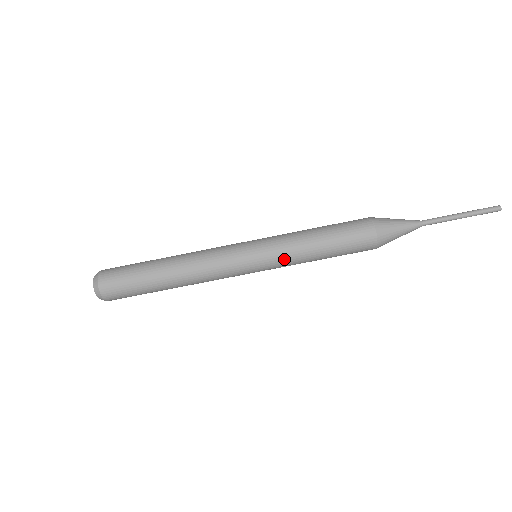
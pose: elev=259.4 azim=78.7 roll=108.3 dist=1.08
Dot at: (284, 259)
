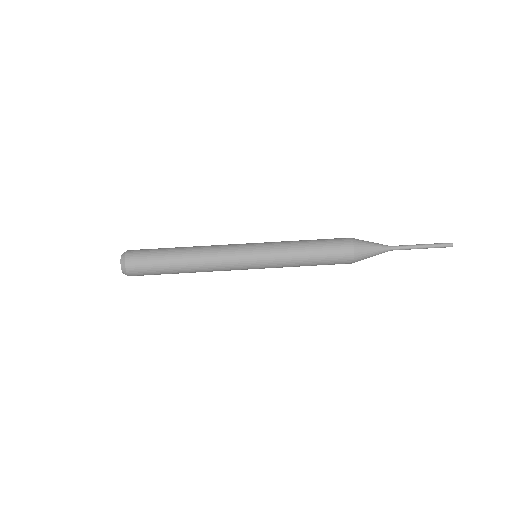
Dot at: (278, 258)
